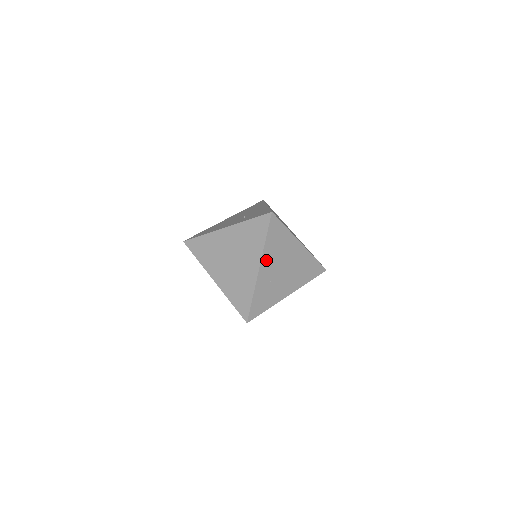
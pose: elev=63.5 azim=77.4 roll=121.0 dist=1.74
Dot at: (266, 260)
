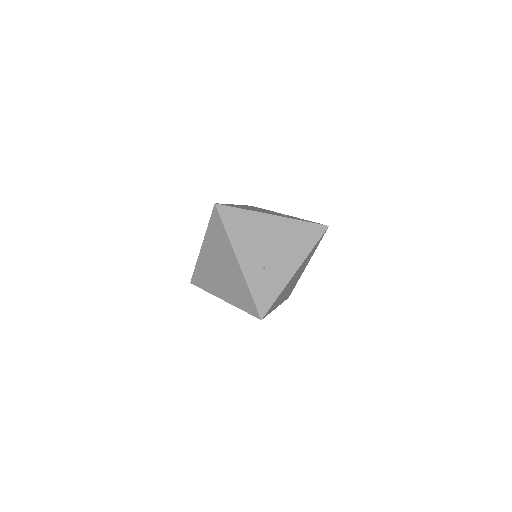
Dot at: occluded
